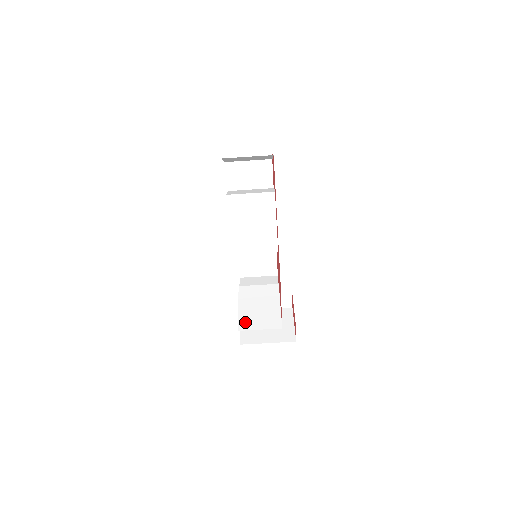
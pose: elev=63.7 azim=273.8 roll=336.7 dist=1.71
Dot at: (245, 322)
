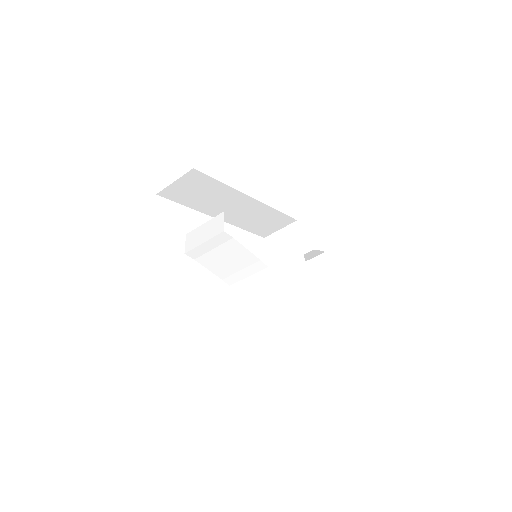
Dot at: (284, 304)
